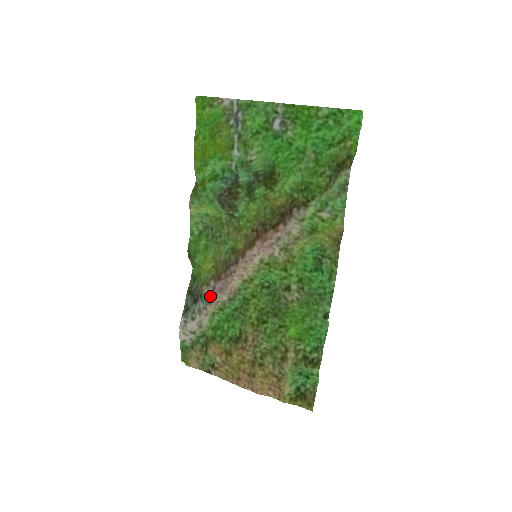
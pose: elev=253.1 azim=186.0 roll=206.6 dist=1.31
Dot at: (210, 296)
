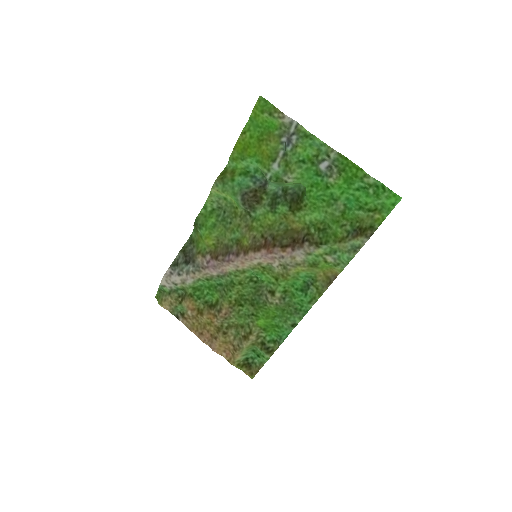
Dot at: (202, 266)
